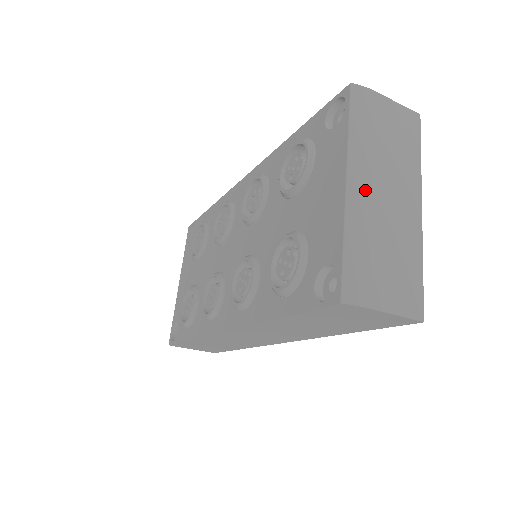
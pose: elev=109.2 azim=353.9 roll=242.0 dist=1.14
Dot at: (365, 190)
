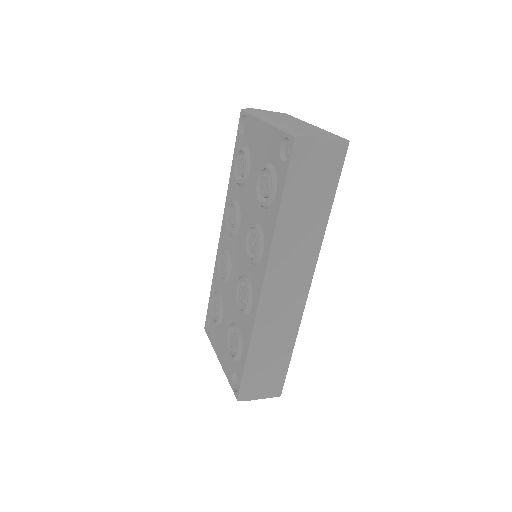
Dot at: (276, 120)
